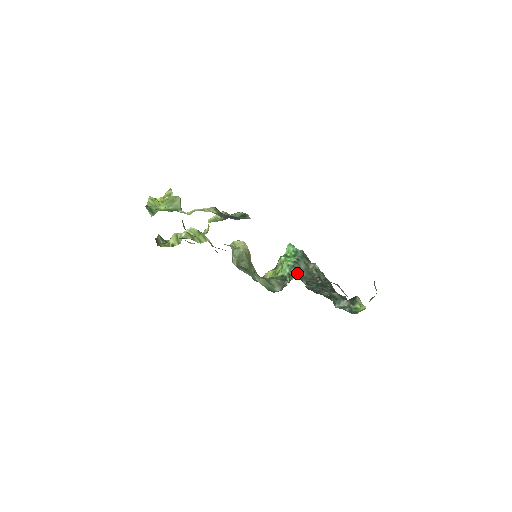
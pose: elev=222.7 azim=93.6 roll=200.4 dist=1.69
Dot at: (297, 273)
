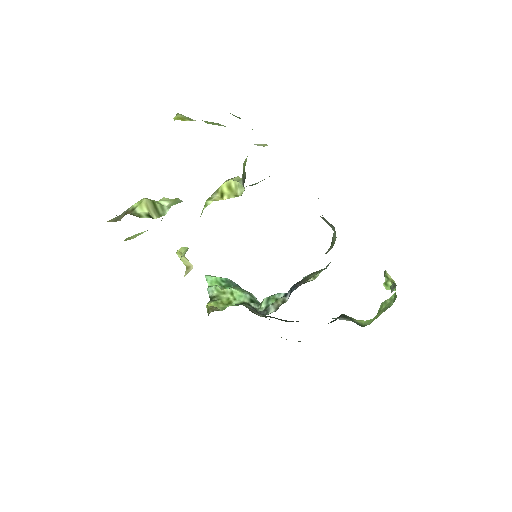
Dot at: occluded
